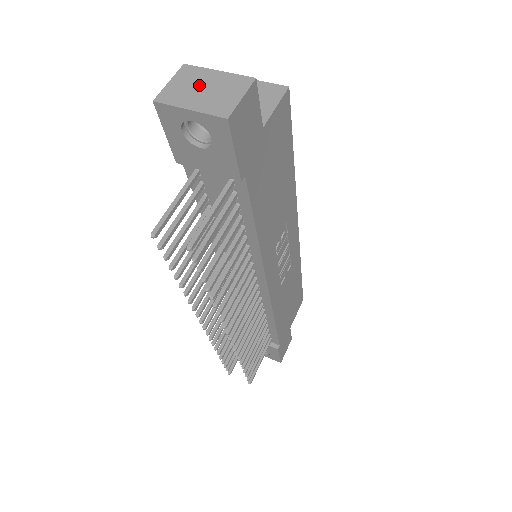
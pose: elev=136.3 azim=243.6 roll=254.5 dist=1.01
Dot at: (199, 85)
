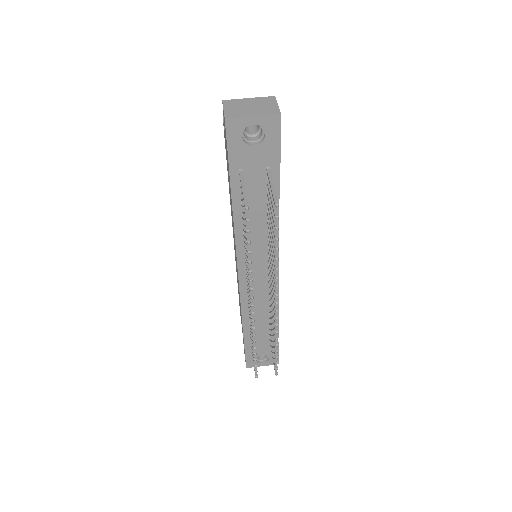
Dot at: (245, 106)
